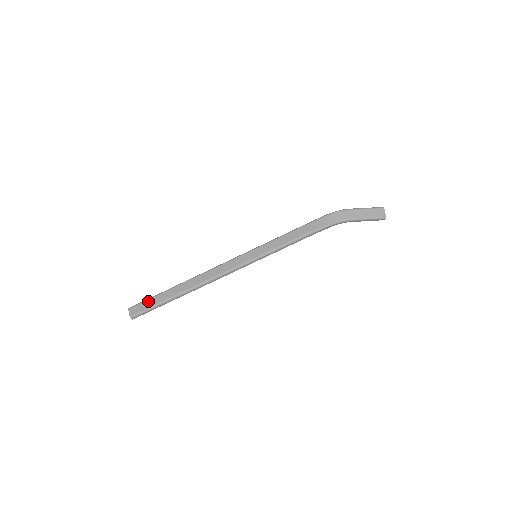
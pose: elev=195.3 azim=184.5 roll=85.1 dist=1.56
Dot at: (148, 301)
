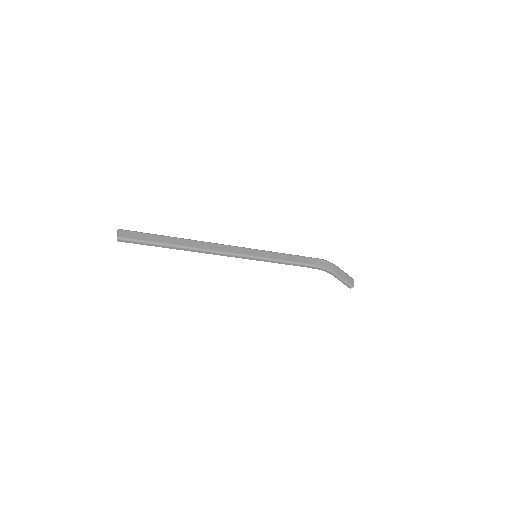
Dot at: (143, 234)
